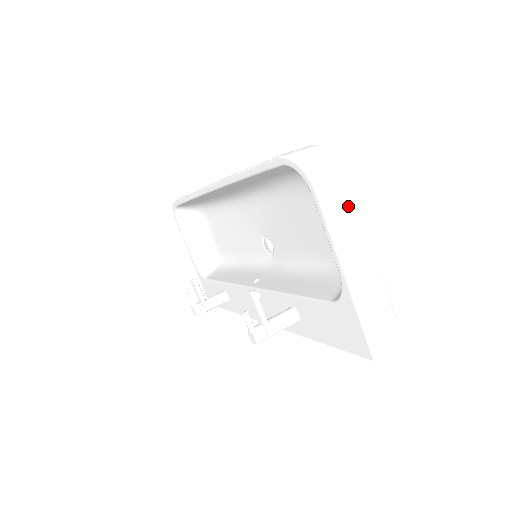
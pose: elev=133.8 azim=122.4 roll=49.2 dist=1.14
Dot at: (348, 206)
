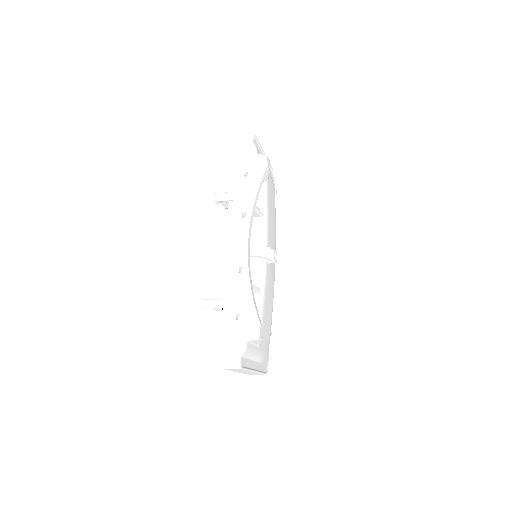
Dot at: occluded
